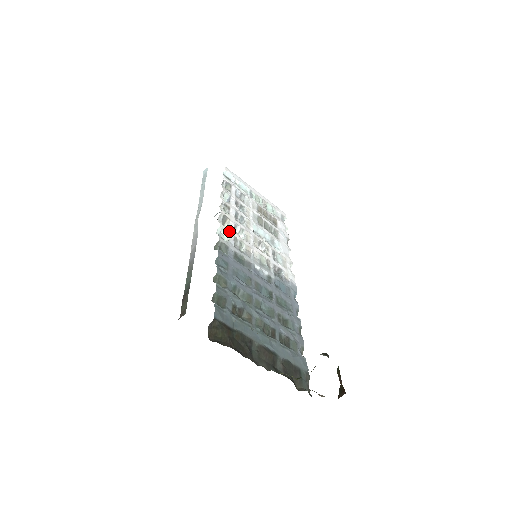
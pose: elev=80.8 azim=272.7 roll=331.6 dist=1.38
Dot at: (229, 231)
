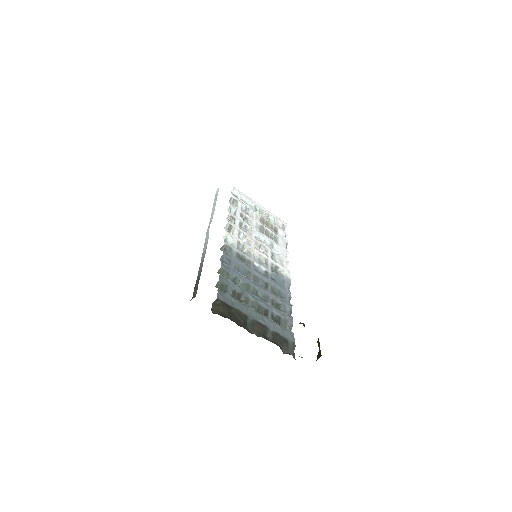
Dot at: (233, 237)
